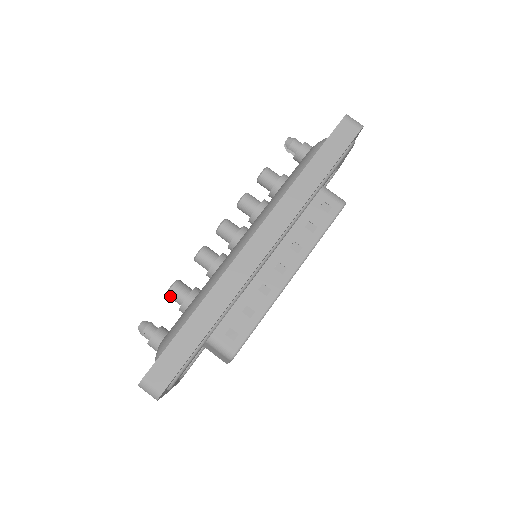
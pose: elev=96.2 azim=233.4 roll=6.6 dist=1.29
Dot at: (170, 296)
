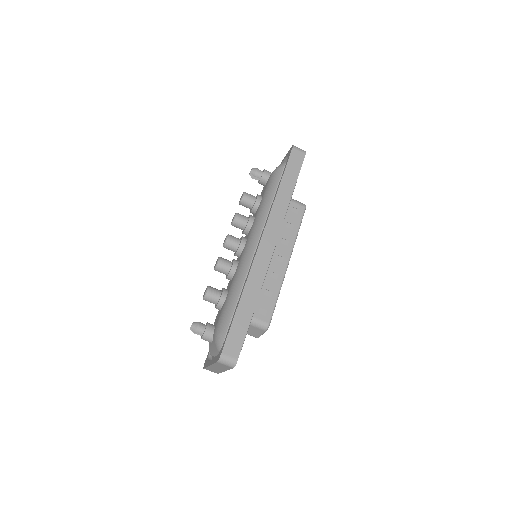
Dot at: (207, 299)
